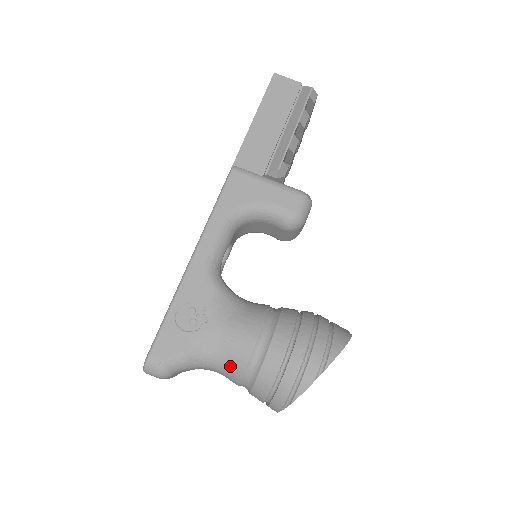
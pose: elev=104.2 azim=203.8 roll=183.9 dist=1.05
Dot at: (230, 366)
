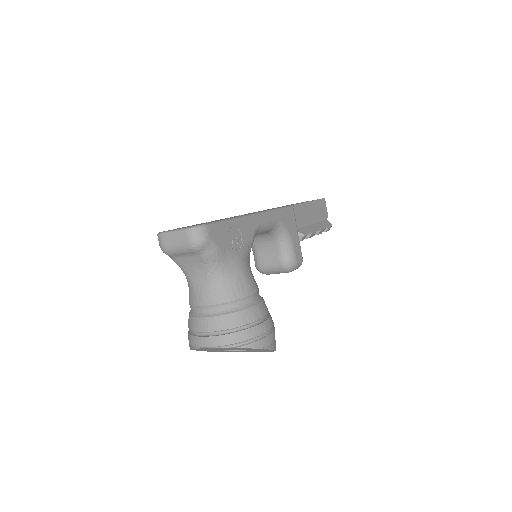
Dot at: (226, 289)
